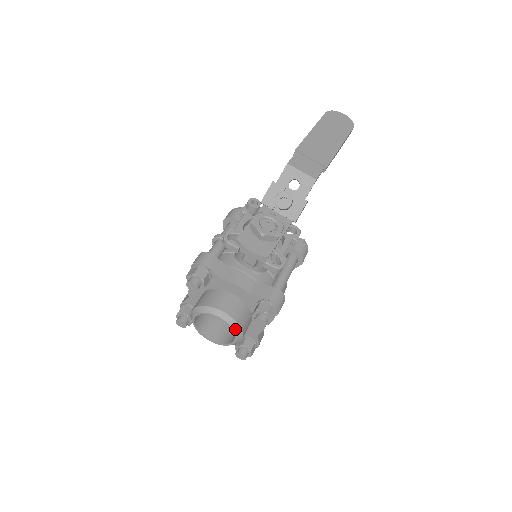
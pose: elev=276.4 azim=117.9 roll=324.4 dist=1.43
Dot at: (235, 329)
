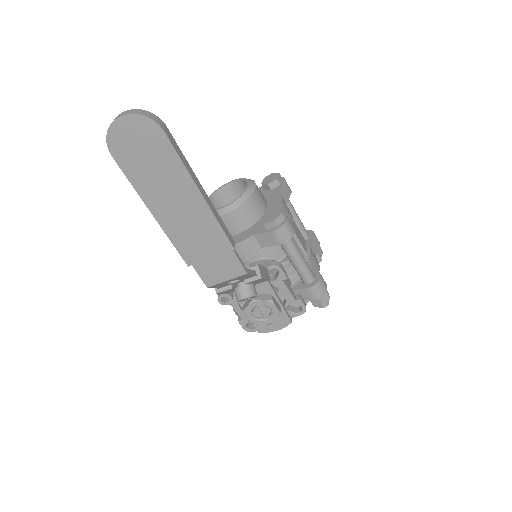
Dot at: occluded
